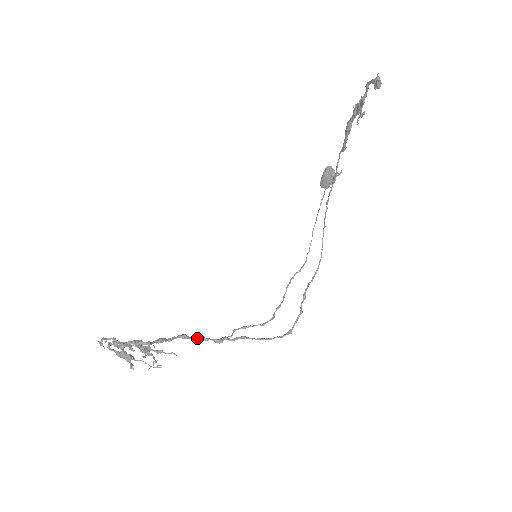
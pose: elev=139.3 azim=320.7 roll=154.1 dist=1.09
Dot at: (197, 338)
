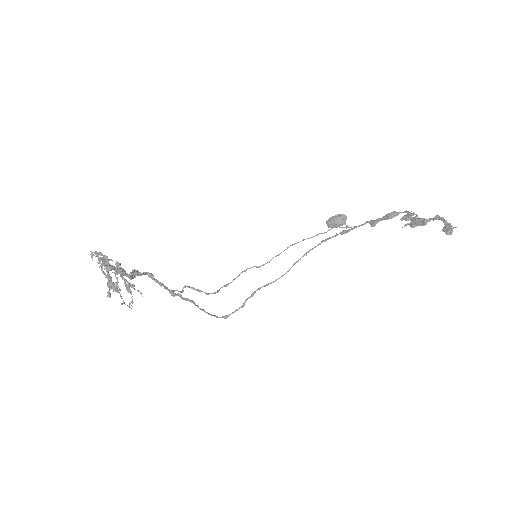
Dot at: (160, 283)
